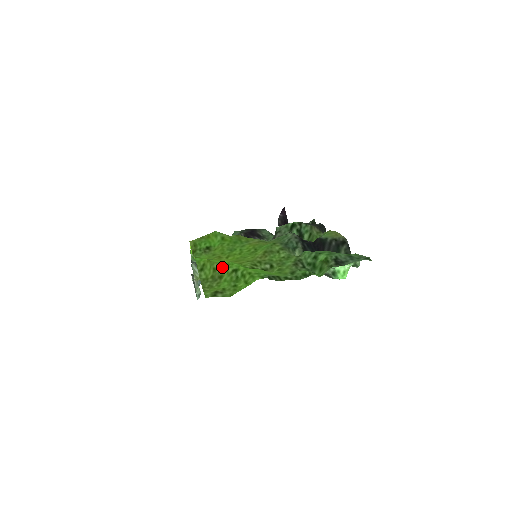
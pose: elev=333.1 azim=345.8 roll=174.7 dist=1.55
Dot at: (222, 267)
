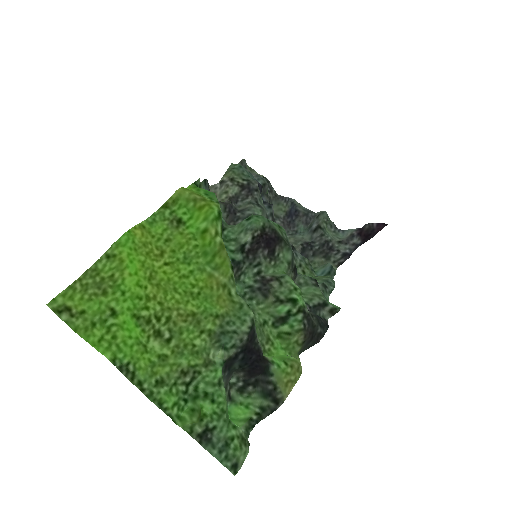
Dot at: (117, 287)
